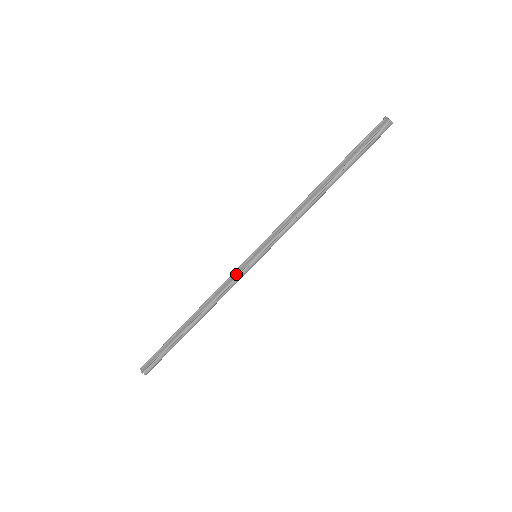
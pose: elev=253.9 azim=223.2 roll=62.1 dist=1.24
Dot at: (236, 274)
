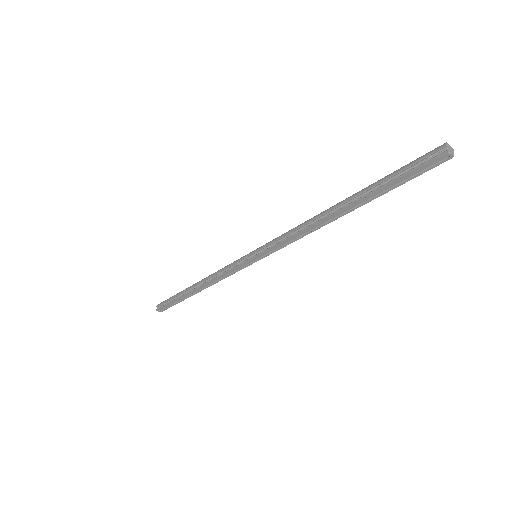
Dot at: (238, 270)
